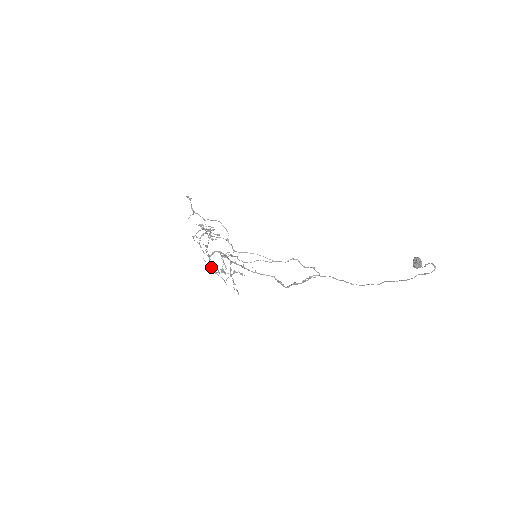
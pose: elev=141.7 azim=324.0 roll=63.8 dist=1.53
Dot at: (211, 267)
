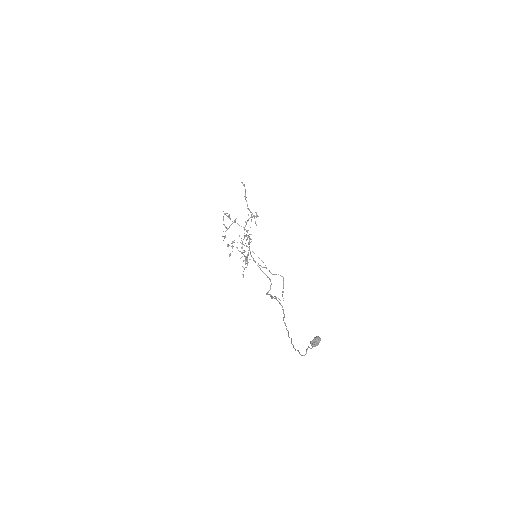
Dot at: occluded
